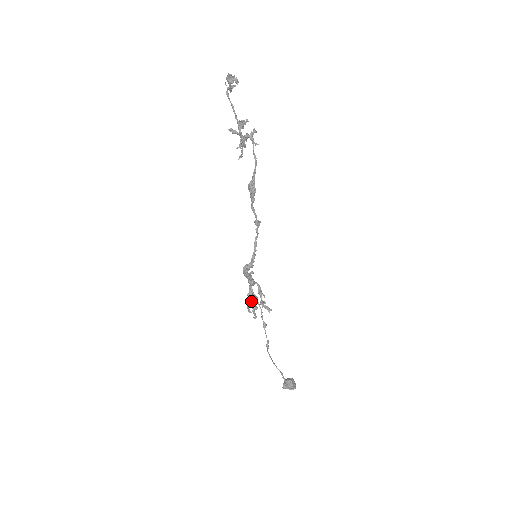
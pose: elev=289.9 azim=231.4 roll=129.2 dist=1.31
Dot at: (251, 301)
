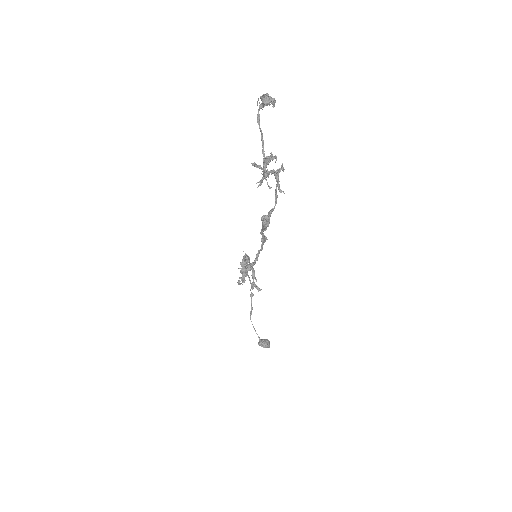
Dot at: occluded
